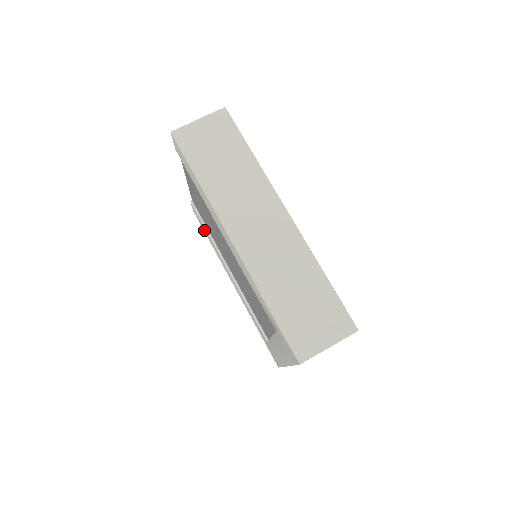
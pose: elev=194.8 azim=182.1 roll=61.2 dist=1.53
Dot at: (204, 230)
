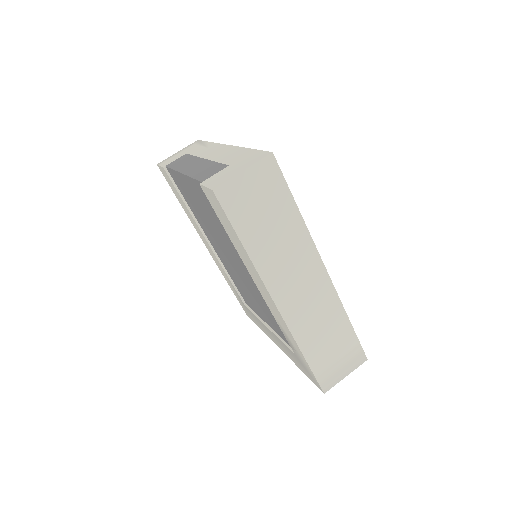
Dot at: (175, 193)
